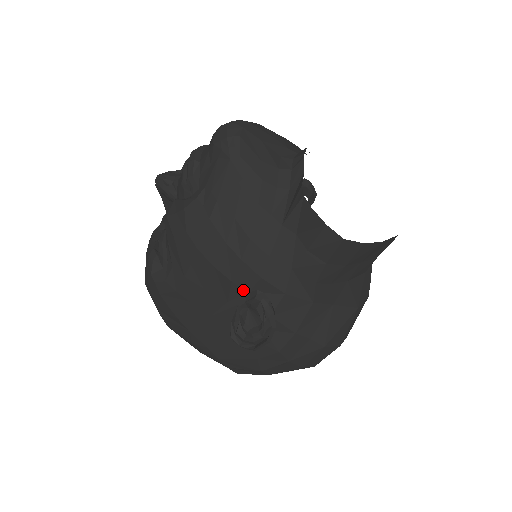
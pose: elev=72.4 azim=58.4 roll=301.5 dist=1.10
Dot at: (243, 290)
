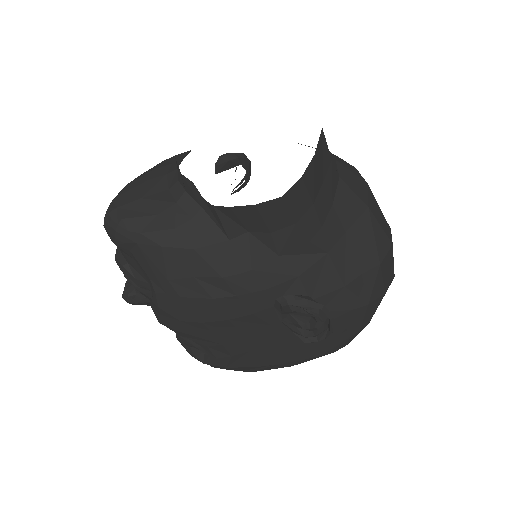
Dot at: (268, 309)
